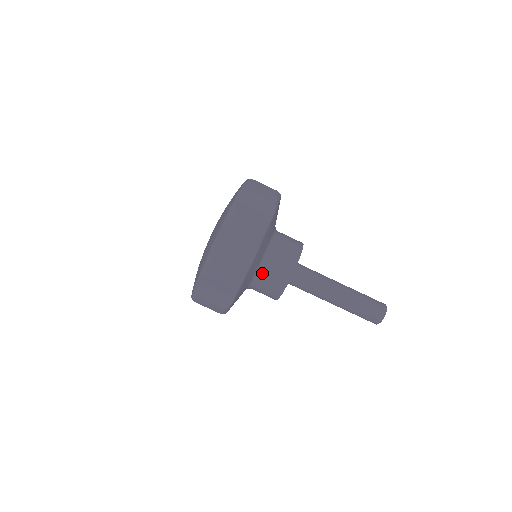
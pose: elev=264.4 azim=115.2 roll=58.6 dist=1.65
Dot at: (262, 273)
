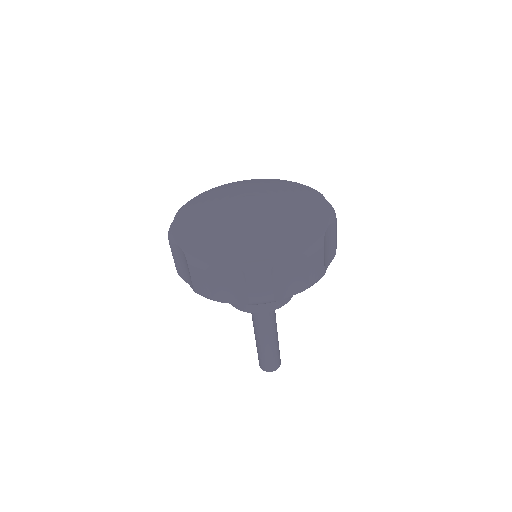
Dot at: occluded
